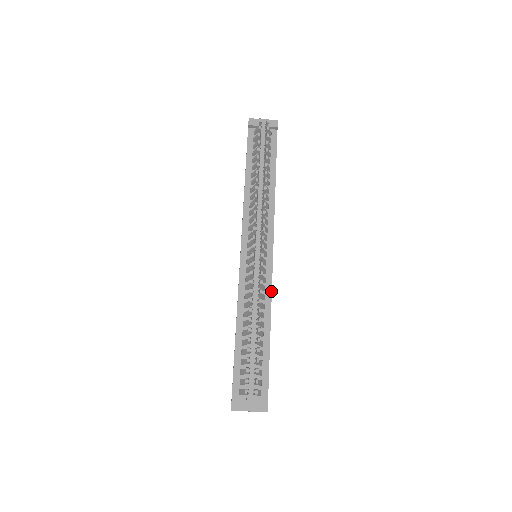
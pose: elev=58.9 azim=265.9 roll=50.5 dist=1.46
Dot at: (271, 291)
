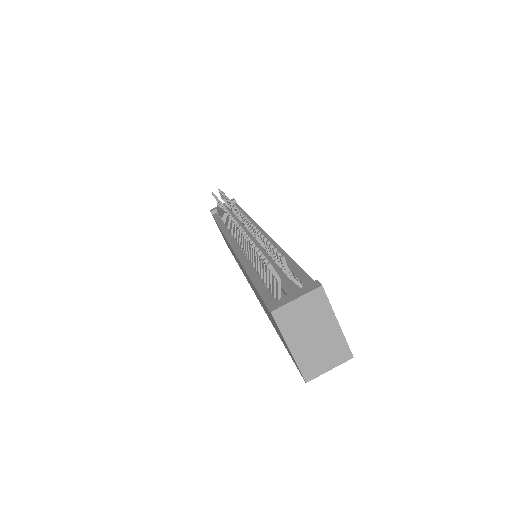
Dot at: (275, 242)
